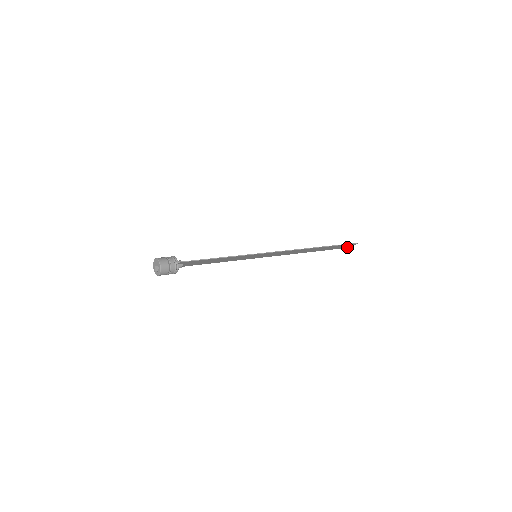
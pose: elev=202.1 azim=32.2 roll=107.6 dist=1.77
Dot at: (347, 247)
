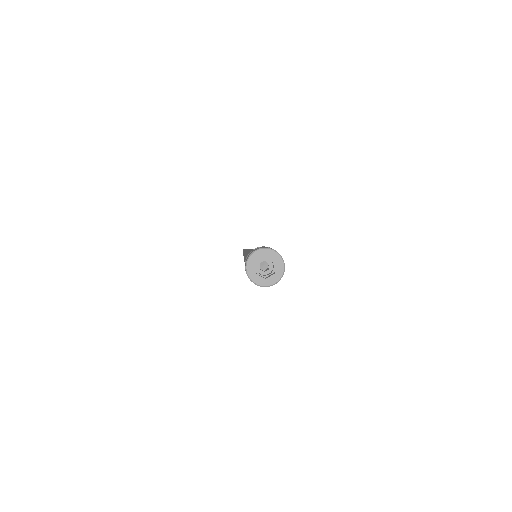
Dot at: occluded
